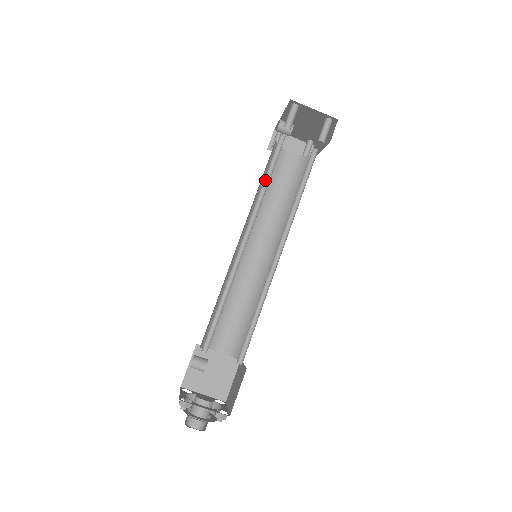
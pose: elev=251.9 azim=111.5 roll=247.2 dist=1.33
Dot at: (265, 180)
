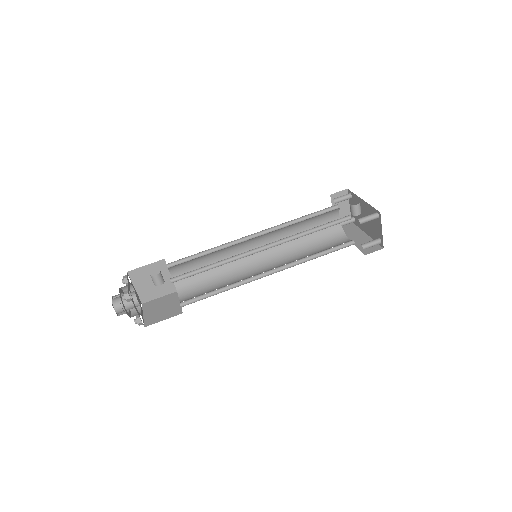
Dot at: (313, 228)
